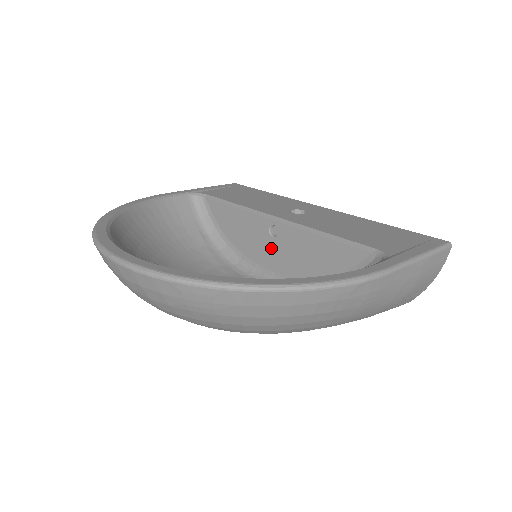
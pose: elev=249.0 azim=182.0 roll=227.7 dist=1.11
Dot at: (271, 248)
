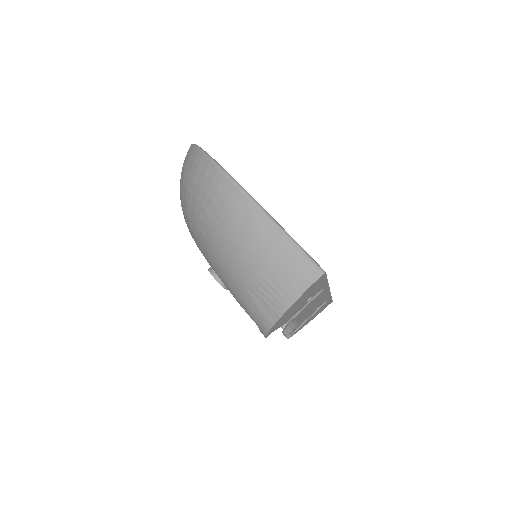
Dot at: occluded
